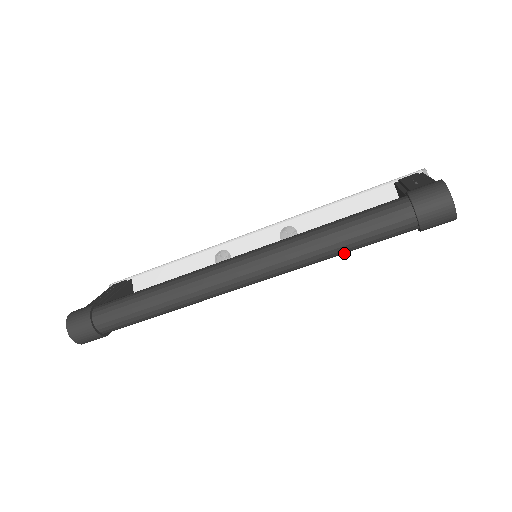
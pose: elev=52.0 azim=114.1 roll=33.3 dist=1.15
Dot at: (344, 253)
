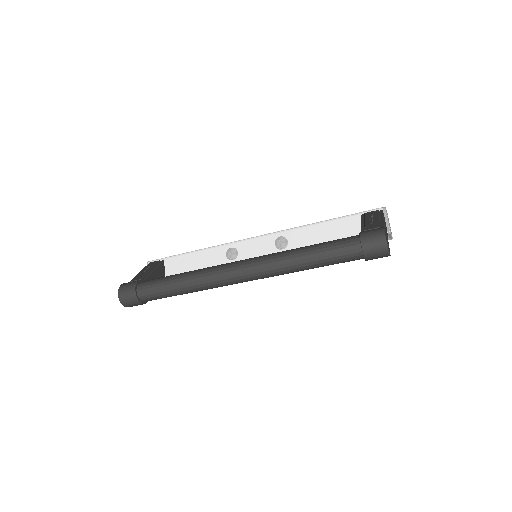
Dot at: occluded
